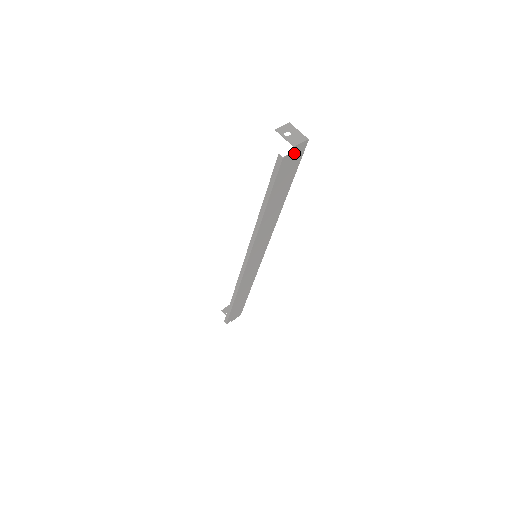
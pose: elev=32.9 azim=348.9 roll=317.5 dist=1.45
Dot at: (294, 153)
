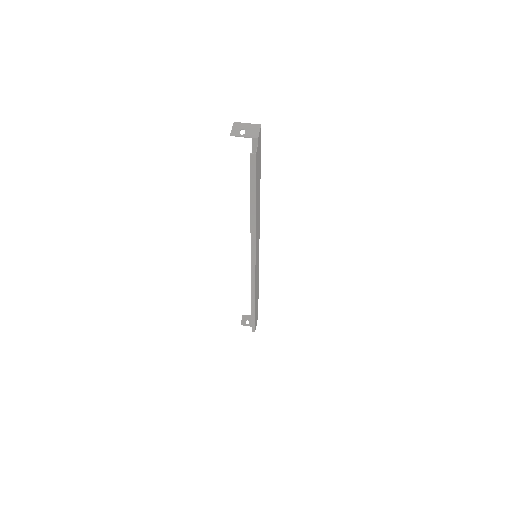
Dot at: (258, 144)
